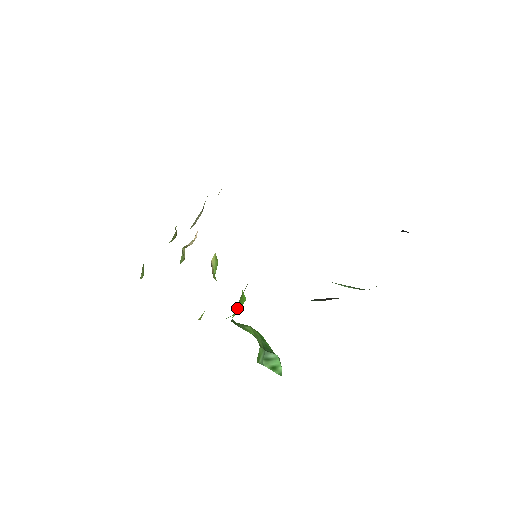
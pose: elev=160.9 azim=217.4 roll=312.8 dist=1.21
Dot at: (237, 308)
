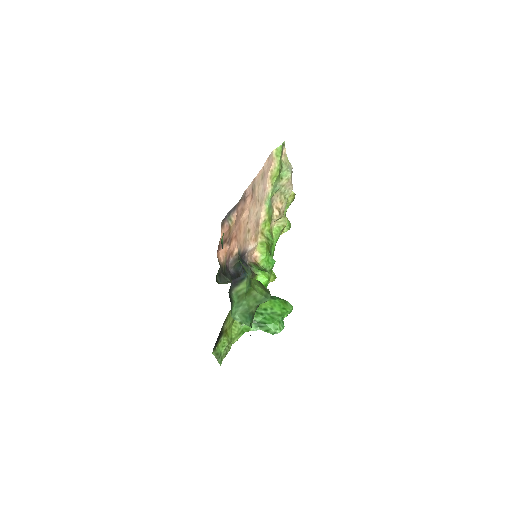
Dot at: occluded
